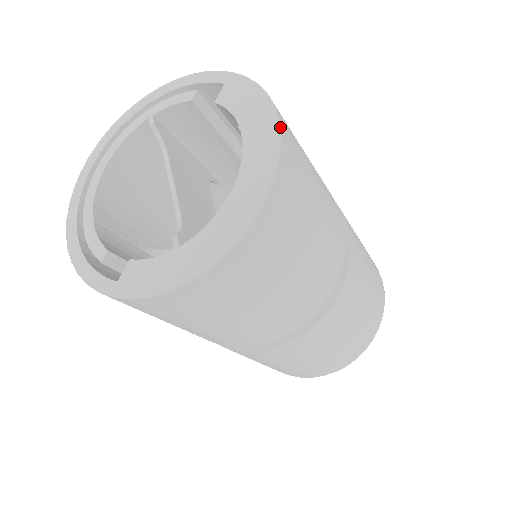
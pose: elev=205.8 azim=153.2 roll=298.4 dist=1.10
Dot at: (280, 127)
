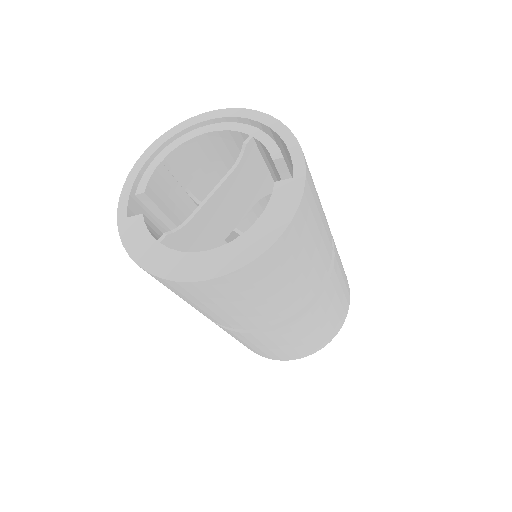
Dot at: (264, 252)
